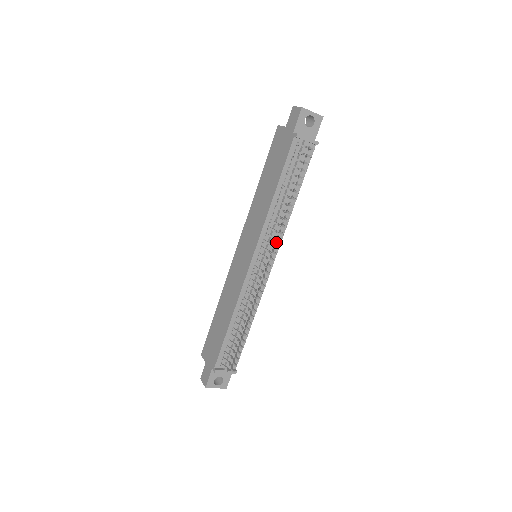
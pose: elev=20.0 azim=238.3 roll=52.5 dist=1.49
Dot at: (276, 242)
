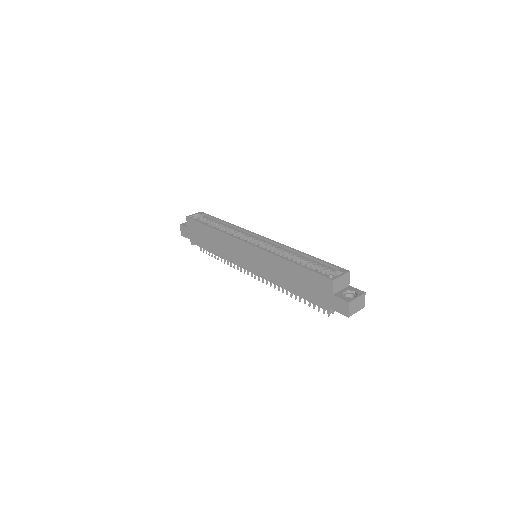
Dot at: occluded
